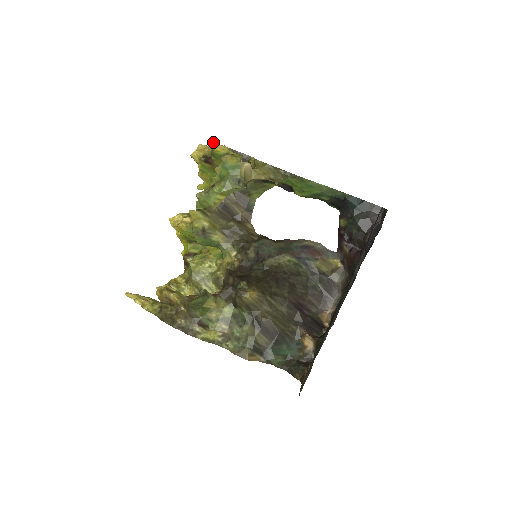
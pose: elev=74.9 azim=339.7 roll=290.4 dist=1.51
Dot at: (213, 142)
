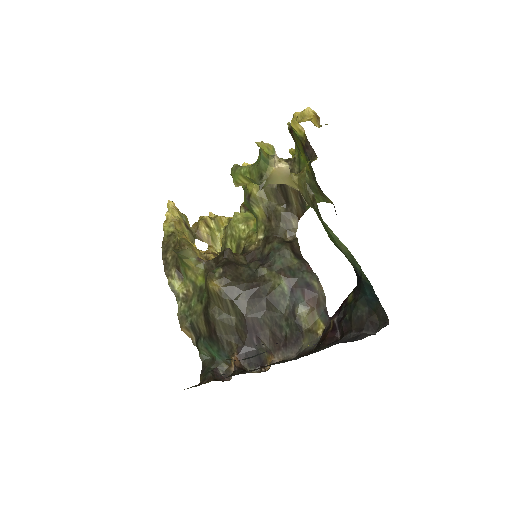
Dot at: occluded
